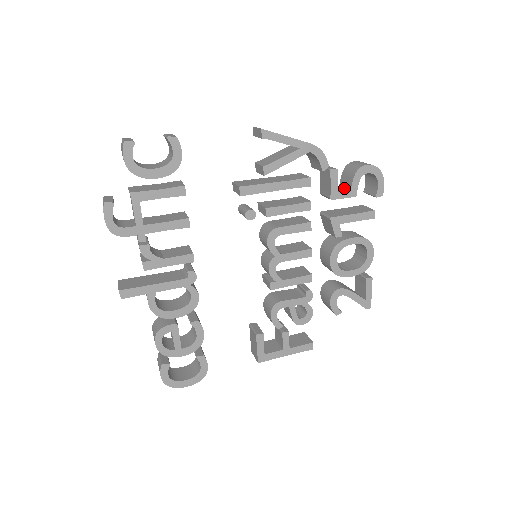
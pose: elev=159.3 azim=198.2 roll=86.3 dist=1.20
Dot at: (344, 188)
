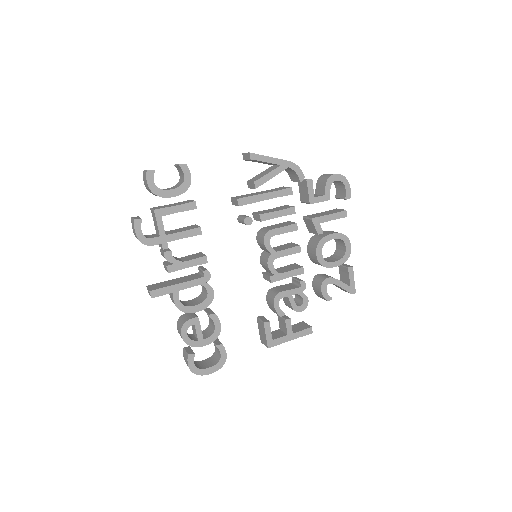
Dot at: (319, 195)
